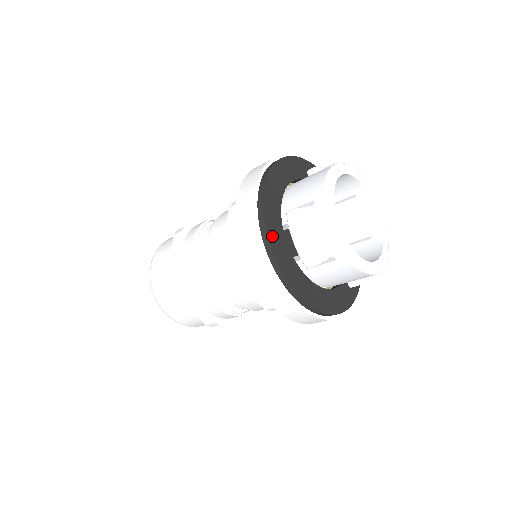
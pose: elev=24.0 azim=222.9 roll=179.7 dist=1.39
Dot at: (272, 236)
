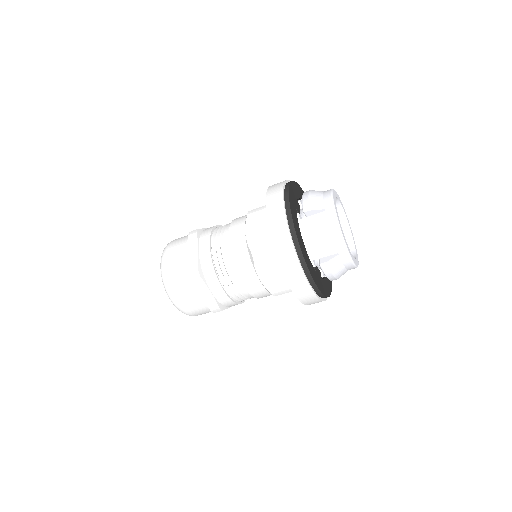
Dot at: (319, 285)
